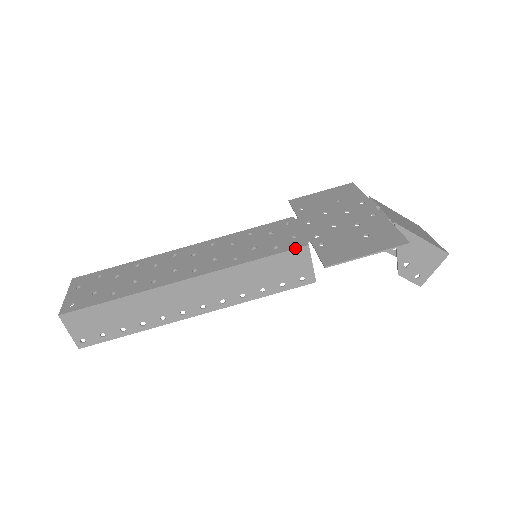
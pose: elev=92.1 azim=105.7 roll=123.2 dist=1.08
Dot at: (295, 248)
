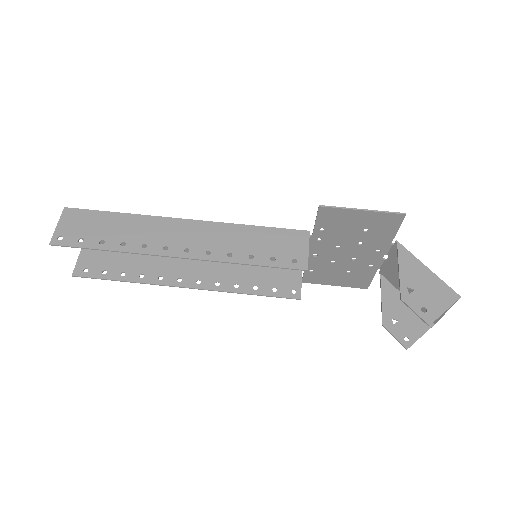
Dot at: occluded
